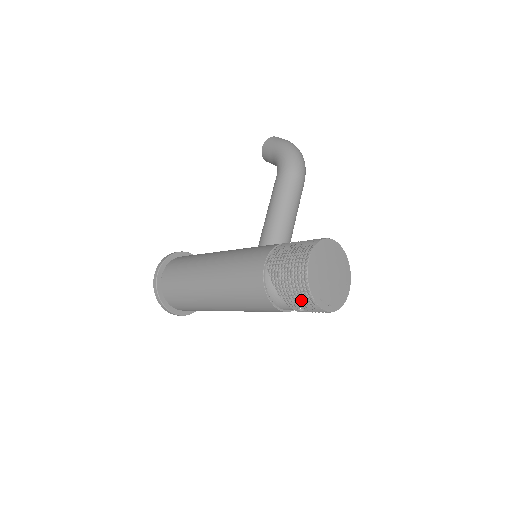
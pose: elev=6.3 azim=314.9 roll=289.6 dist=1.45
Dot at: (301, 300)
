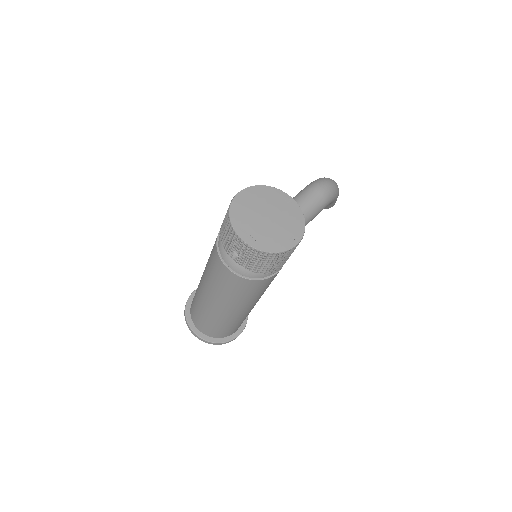
Dot at: (227, 233)
